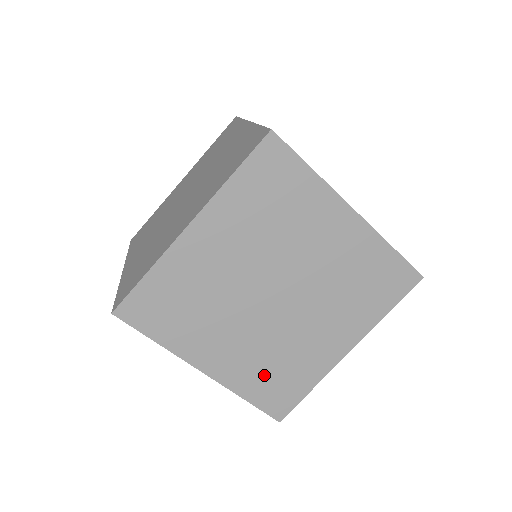
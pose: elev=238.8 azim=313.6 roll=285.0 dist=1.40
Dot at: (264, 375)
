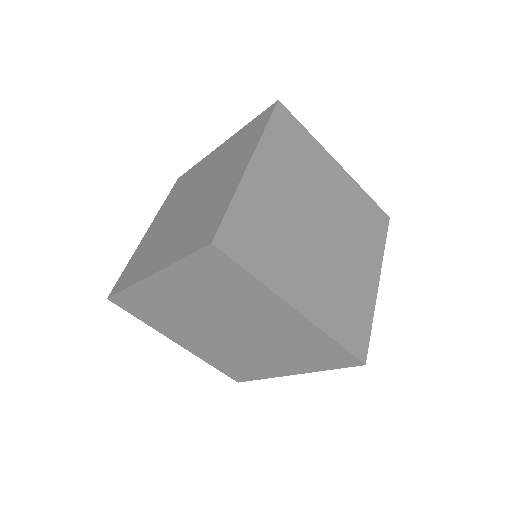
Dot at: (223, 360)
